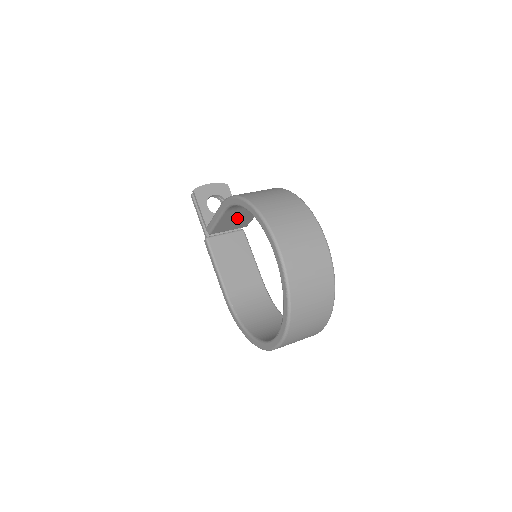
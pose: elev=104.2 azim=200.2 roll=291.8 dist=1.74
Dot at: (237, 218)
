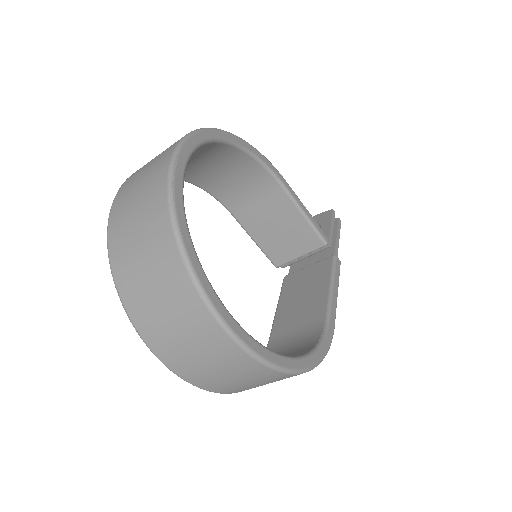
Dot at: (276, 226)
